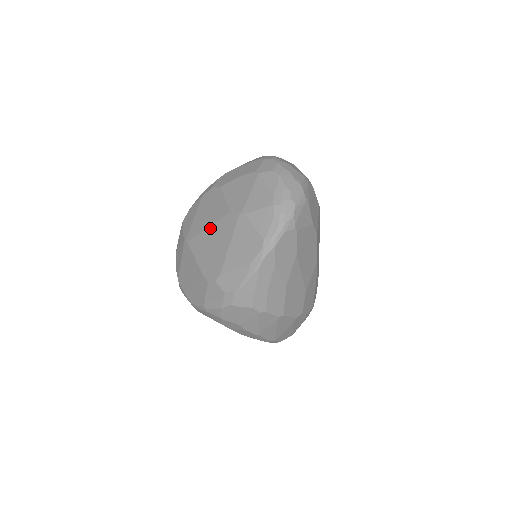
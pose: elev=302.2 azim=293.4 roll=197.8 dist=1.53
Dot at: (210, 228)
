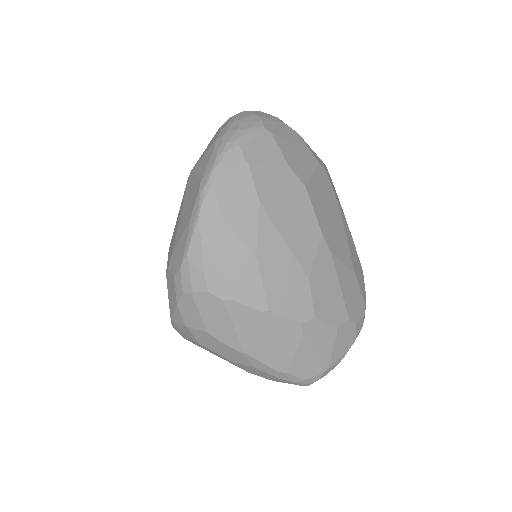
Dot at: (178, 215)
